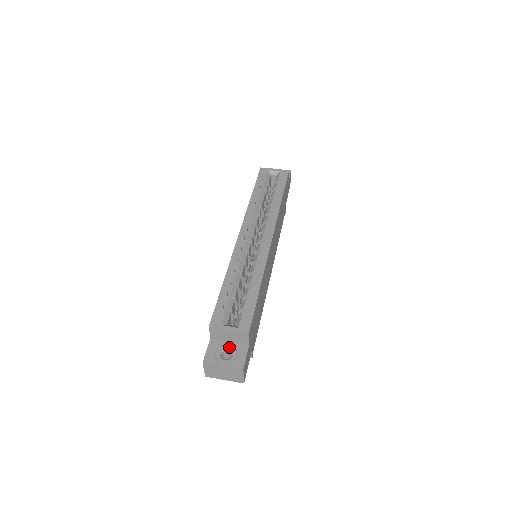
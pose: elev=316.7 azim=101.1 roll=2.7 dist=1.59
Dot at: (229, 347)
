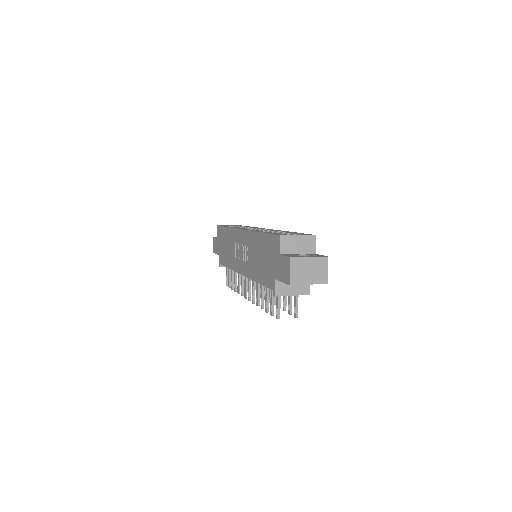
Dot at: (301, 255)
